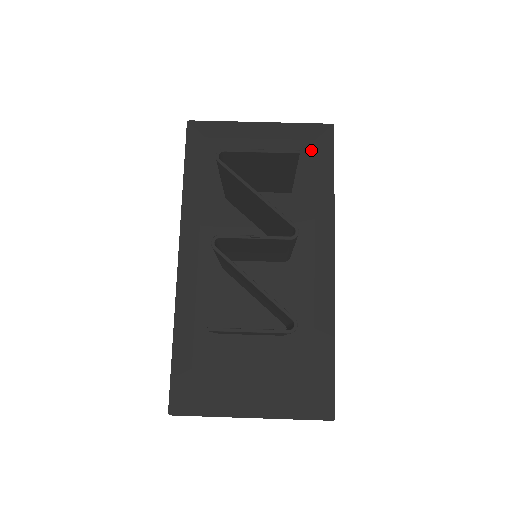
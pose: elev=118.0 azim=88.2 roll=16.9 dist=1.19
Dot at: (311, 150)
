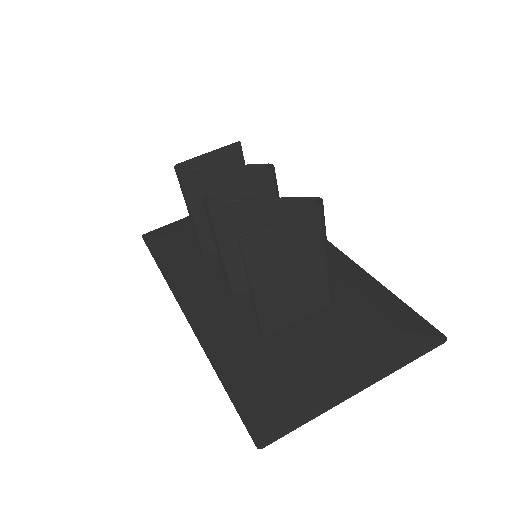
Dot at: occluded
